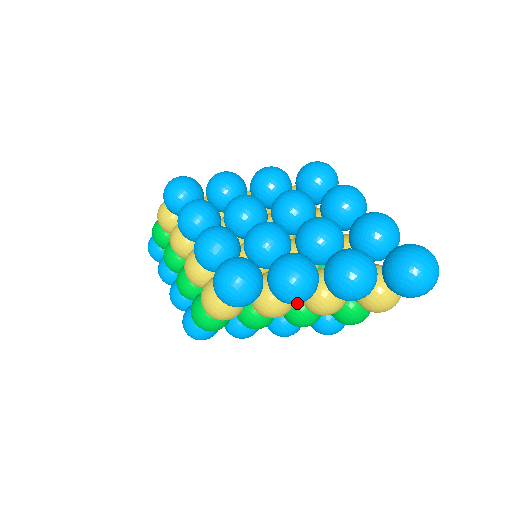
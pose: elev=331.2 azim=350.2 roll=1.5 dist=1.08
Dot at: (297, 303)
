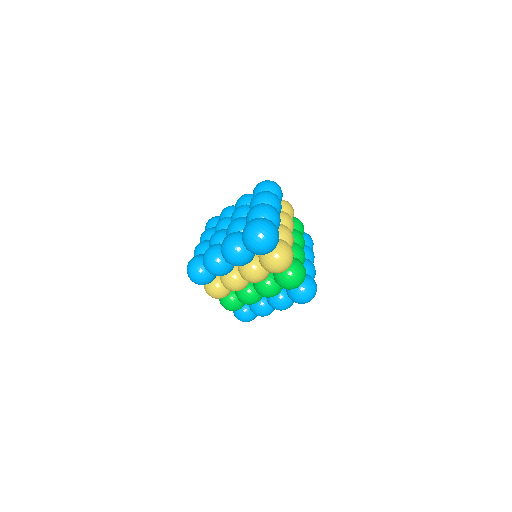
Dot at: (219, 274)
